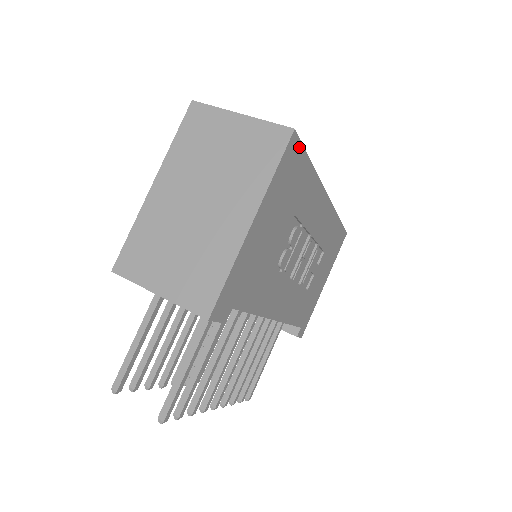
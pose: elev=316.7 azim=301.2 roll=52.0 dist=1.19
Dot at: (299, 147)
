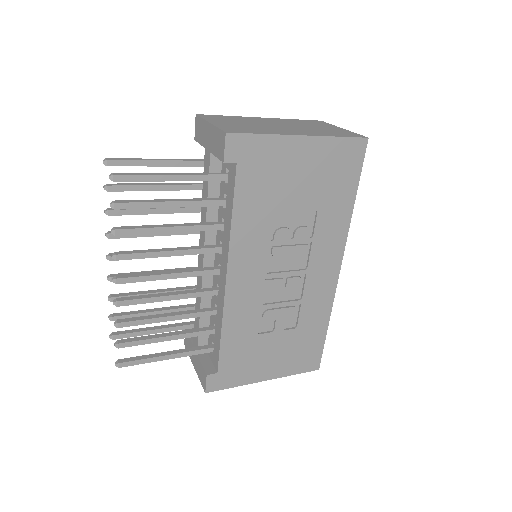
Dot at: (360, 159)
